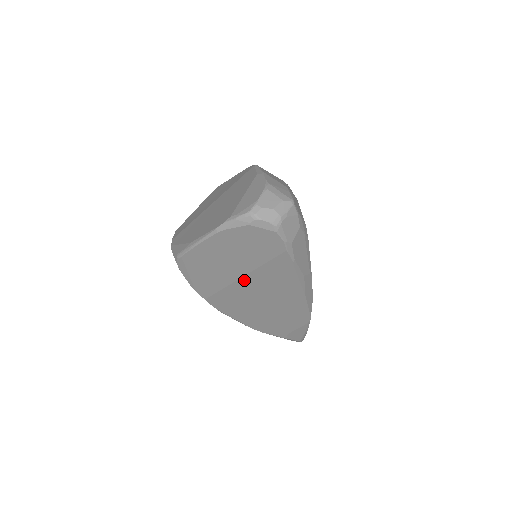
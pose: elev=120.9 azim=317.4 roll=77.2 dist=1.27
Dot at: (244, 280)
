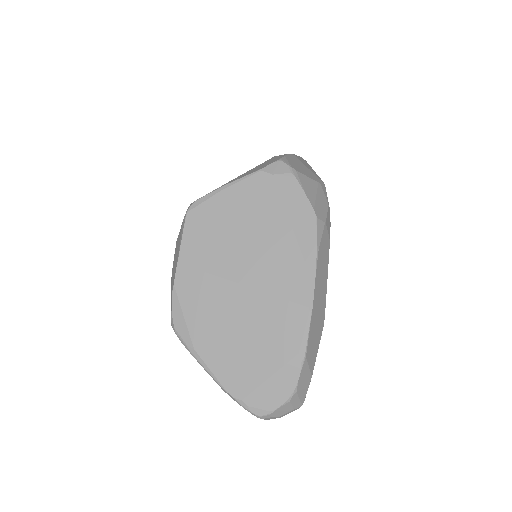
Dot at: occluded
